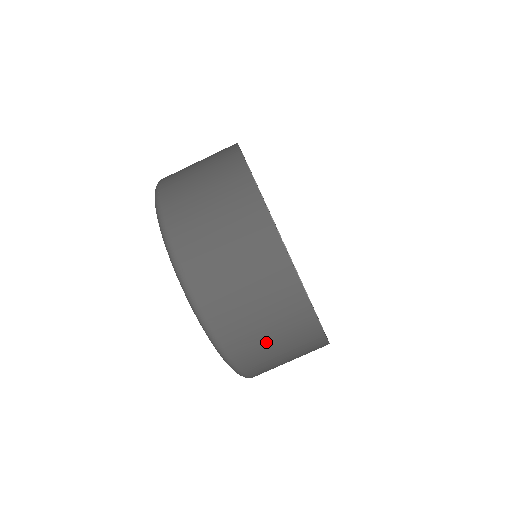
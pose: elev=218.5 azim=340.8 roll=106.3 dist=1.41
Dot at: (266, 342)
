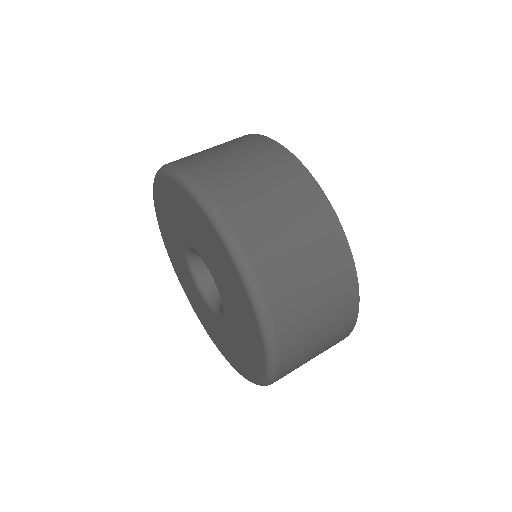
Dot at: (309, 303)
